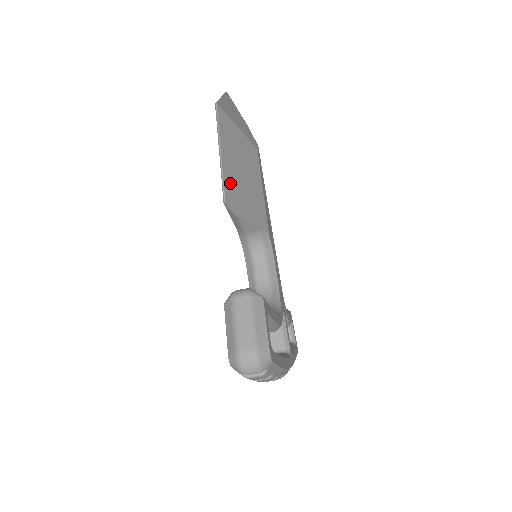
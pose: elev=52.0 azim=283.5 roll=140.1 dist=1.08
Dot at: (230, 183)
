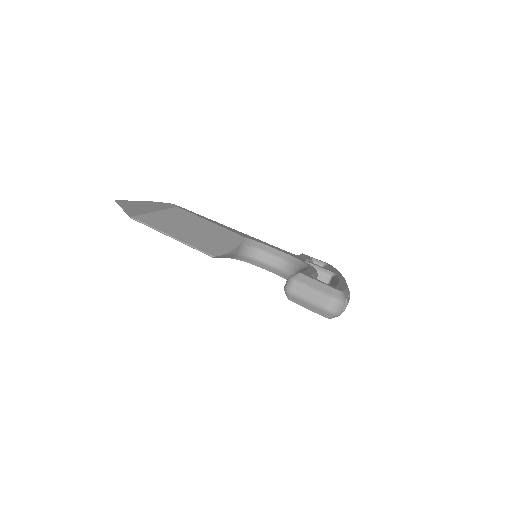
Dot at: (199, 244)
